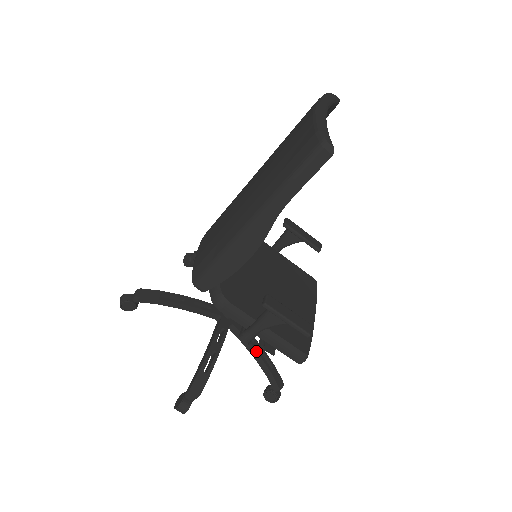
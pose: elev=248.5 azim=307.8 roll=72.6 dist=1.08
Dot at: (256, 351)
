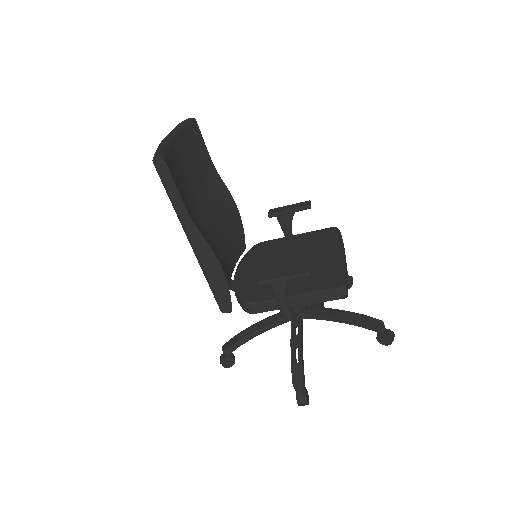
Dot at: (335, 317)
